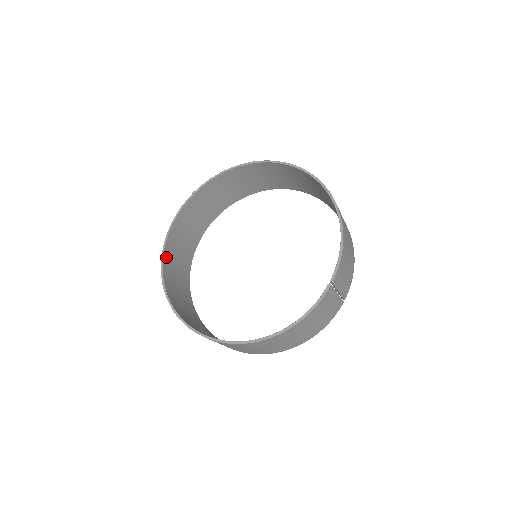
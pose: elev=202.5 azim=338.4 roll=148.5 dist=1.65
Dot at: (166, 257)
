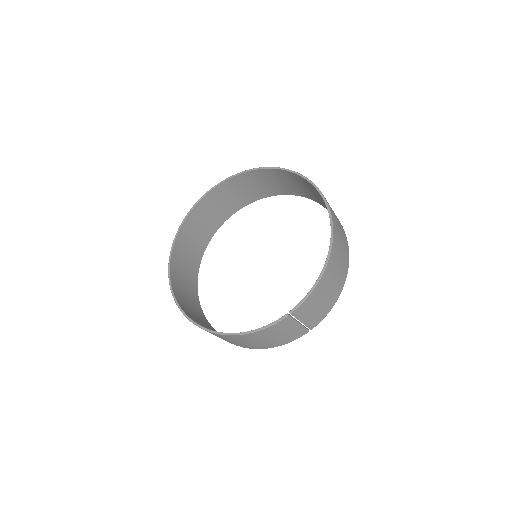
Dot at: (186, 224)
